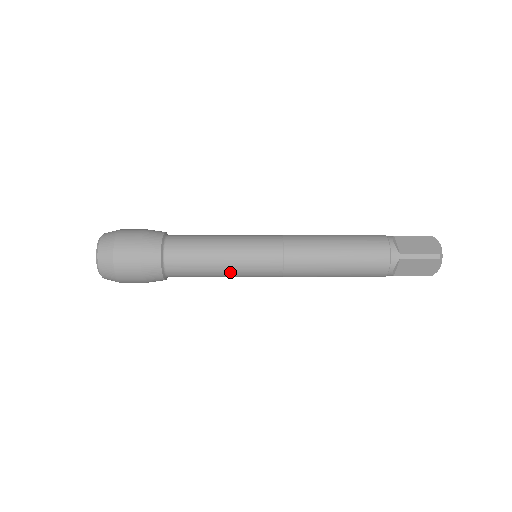
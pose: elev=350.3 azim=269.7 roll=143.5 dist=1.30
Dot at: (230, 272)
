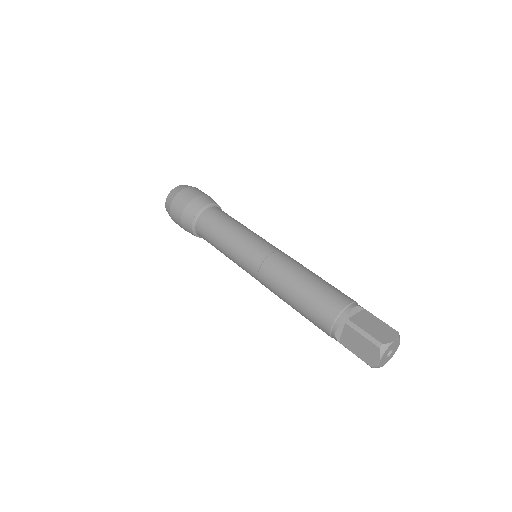
Dot at: occluded
